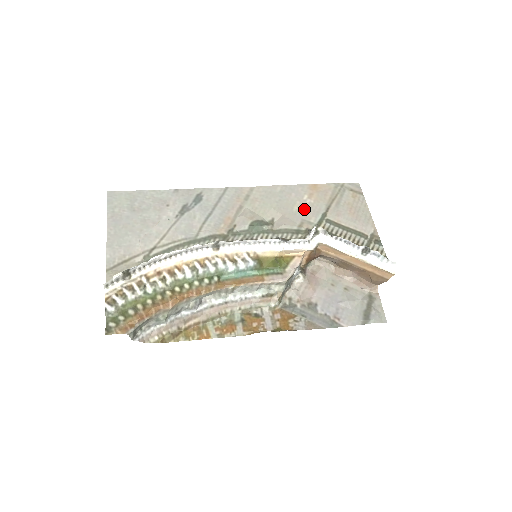
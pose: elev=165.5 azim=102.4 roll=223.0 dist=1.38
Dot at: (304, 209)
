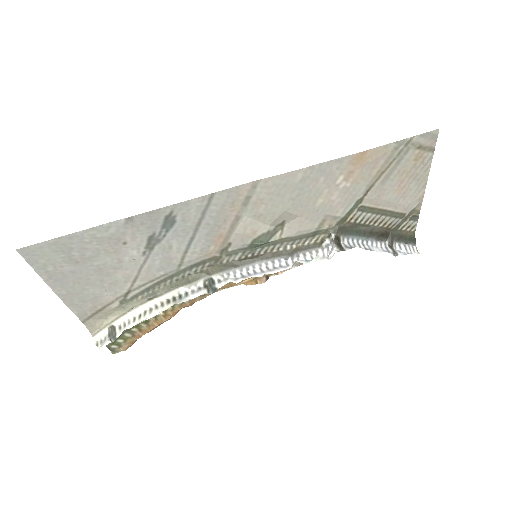
Dot at: (332, 200)
